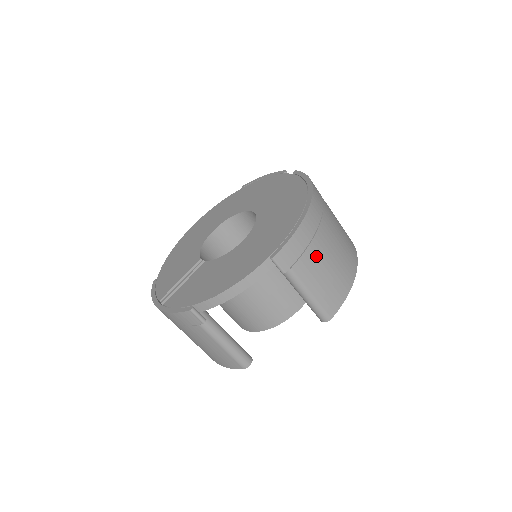
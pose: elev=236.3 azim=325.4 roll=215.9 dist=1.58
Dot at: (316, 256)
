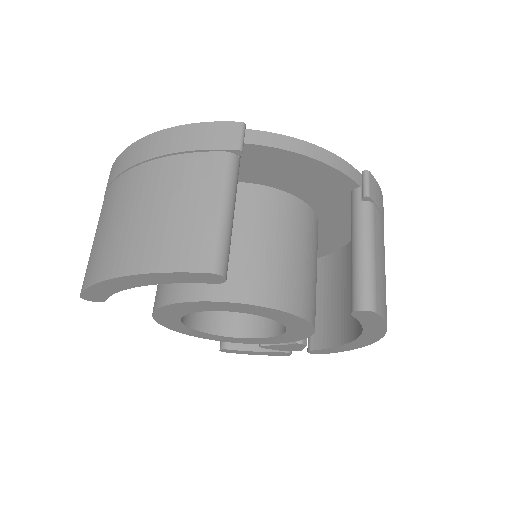
Dot at: (383, 240)
